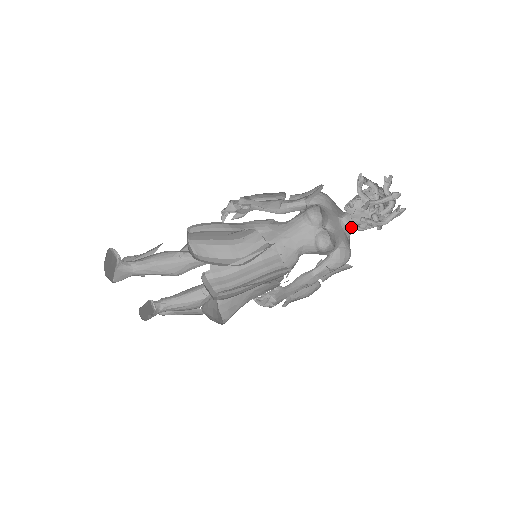
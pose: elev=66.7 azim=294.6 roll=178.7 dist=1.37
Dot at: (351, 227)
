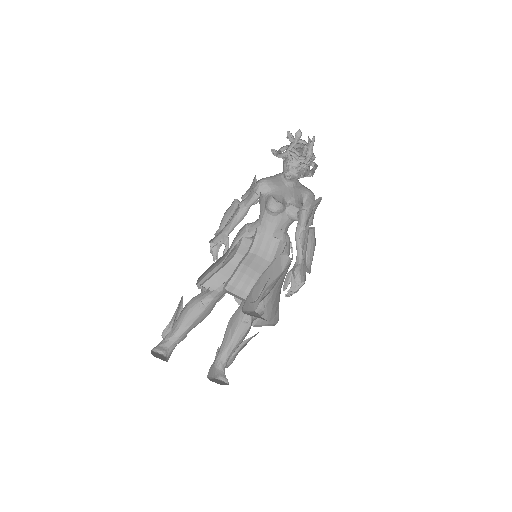
Dot at: (297, 180)
